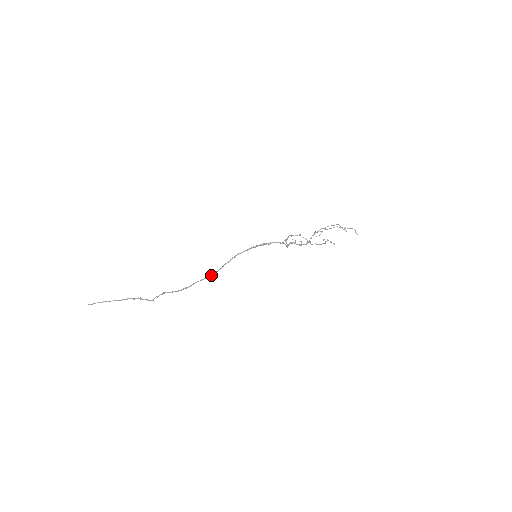
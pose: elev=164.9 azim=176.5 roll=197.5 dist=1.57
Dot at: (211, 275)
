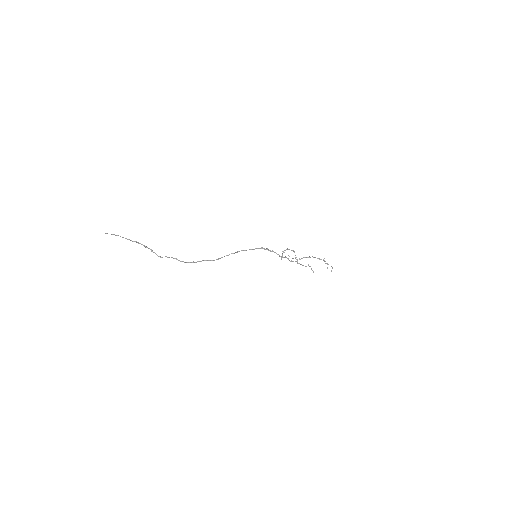
Dot at: (217, 259)
